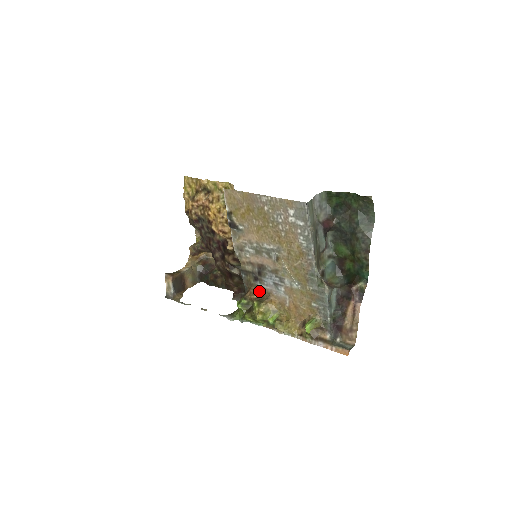
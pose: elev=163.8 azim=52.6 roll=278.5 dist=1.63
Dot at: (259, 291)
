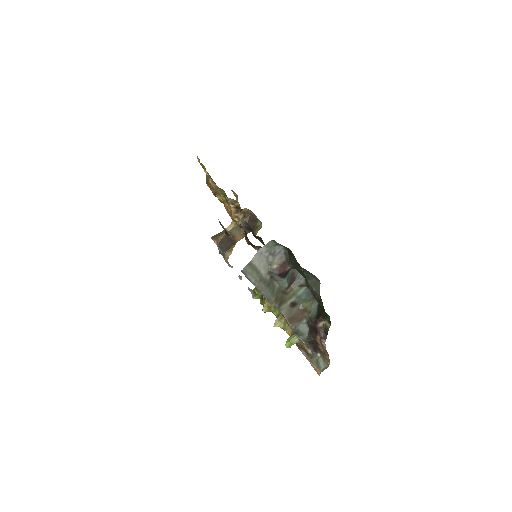
Dot at: occluded
